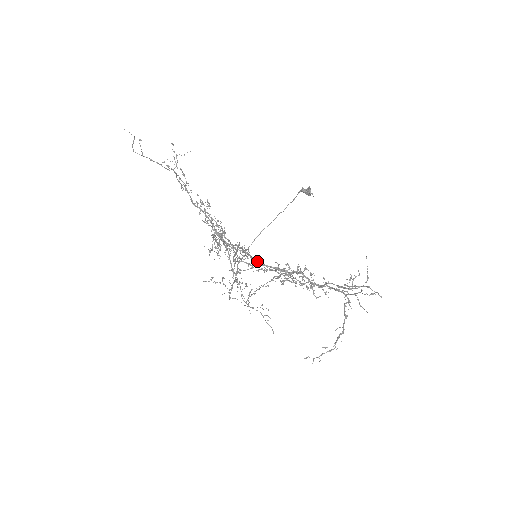
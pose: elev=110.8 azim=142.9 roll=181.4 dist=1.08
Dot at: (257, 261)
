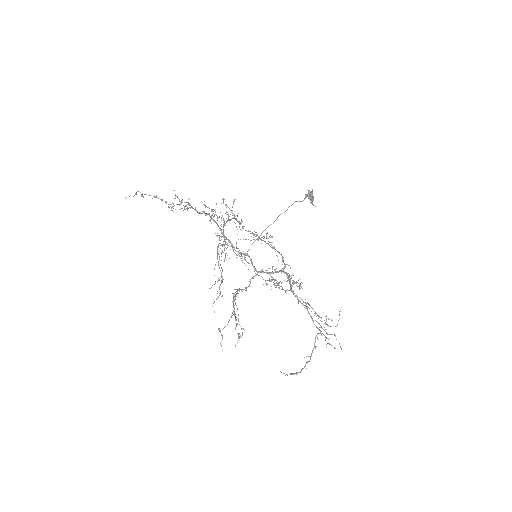
Dot at: occluded
